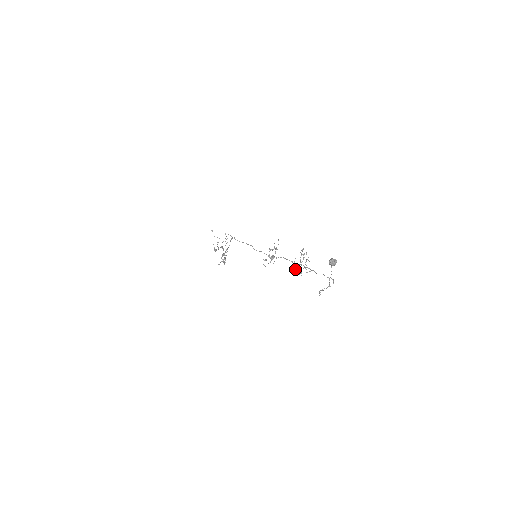
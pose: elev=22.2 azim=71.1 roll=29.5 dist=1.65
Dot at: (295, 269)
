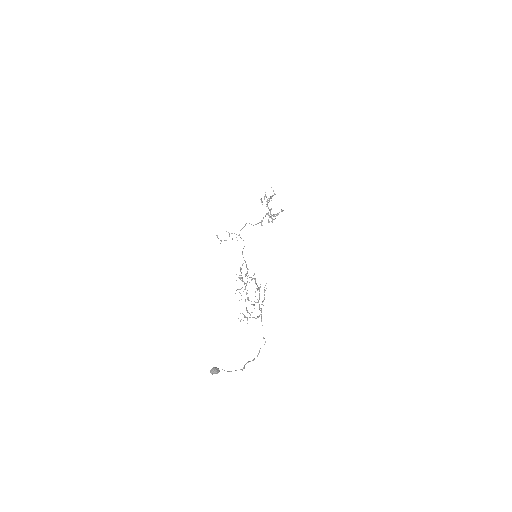
Dot at: occluded
